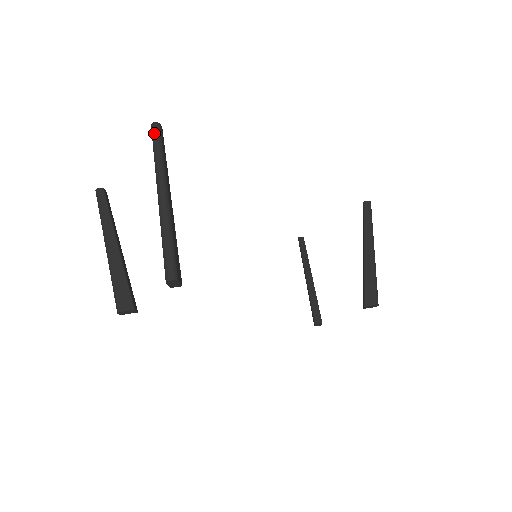
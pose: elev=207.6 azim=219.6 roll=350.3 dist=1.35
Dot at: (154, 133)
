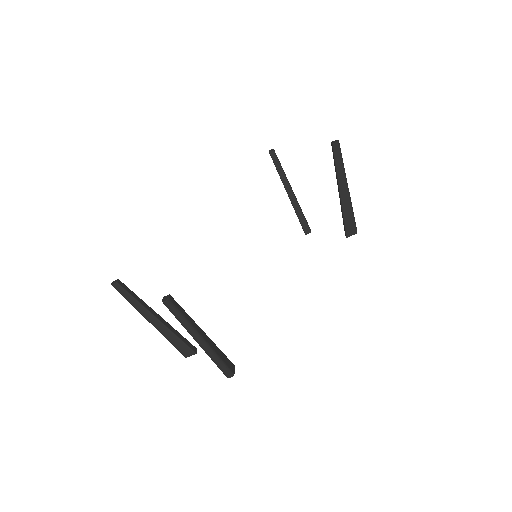
Dot at: (169, 309)
